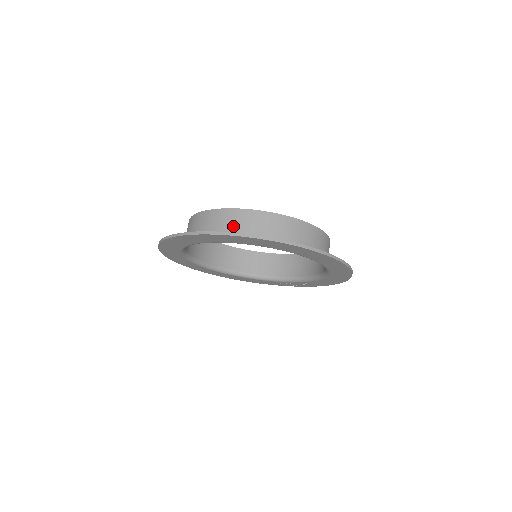
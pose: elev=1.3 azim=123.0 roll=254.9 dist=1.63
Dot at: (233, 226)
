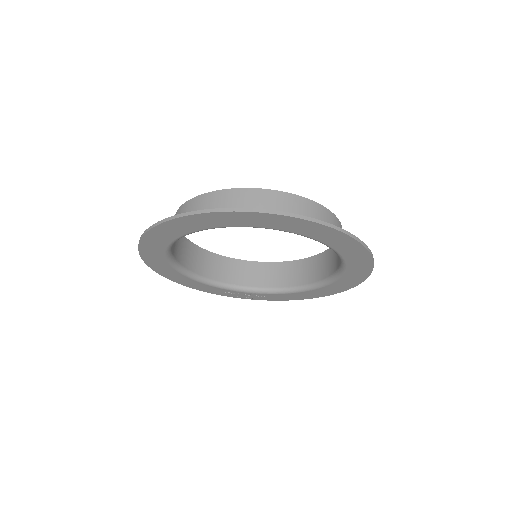
Dot at: occluded
